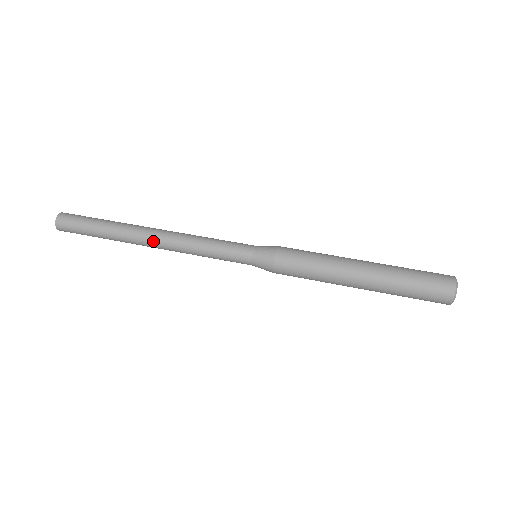
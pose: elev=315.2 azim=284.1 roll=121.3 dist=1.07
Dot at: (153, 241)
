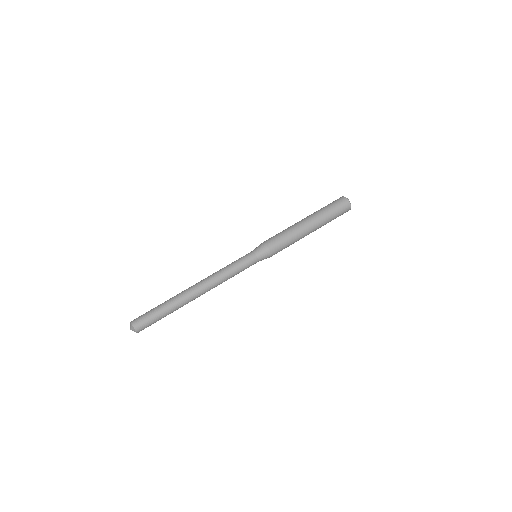
Dot at: occluded
